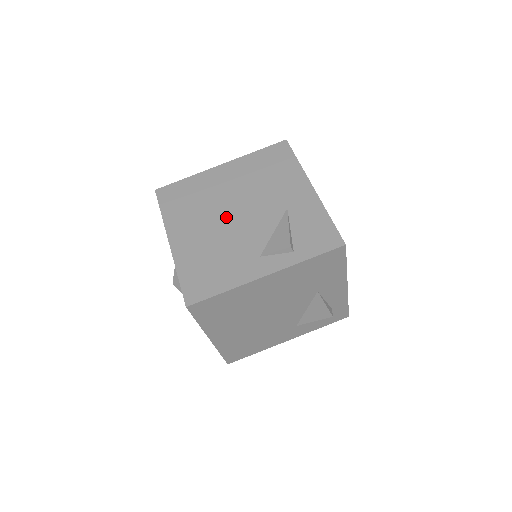
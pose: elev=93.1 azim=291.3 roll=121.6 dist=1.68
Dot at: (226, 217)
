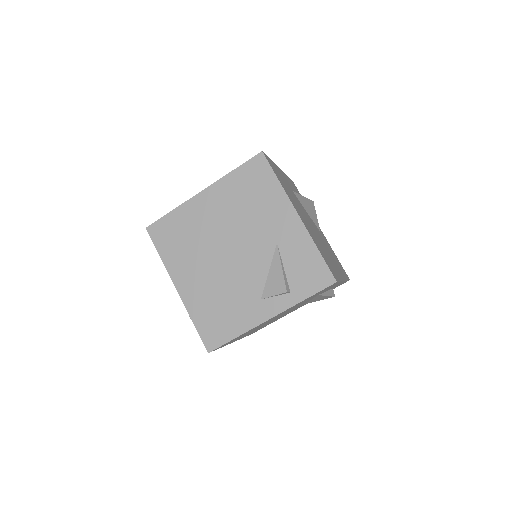
Dot at: (221, 257)
